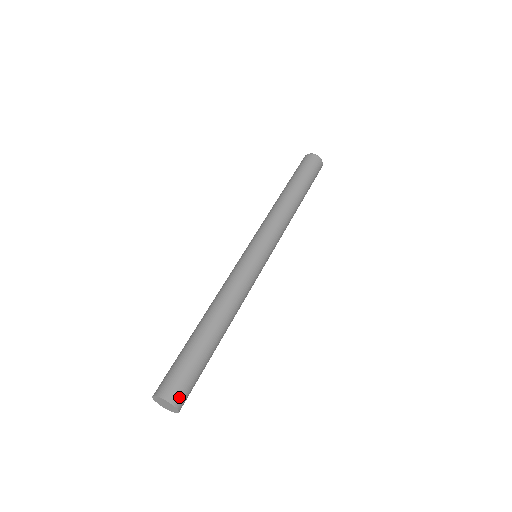
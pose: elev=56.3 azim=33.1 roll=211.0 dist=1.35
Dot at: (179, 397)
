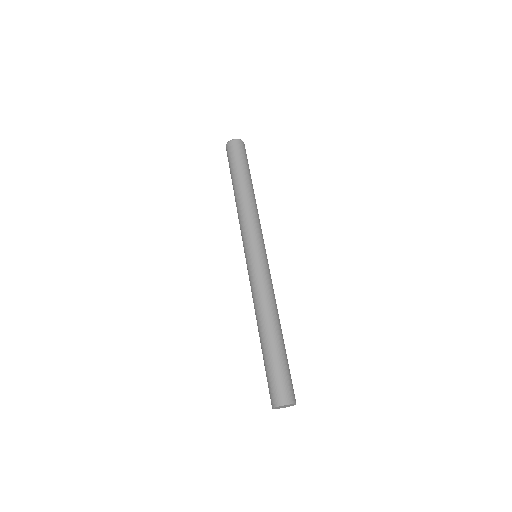
Dot at: occluded
